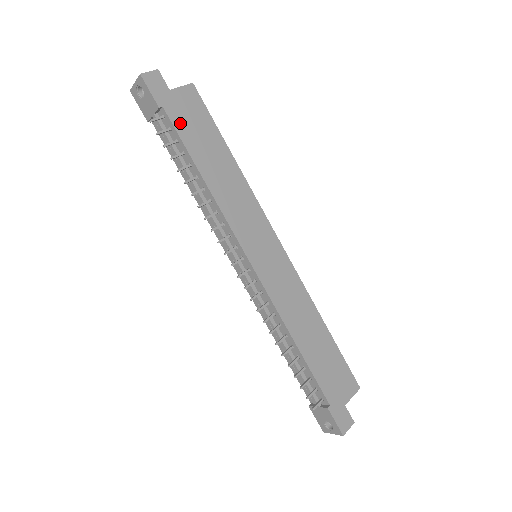
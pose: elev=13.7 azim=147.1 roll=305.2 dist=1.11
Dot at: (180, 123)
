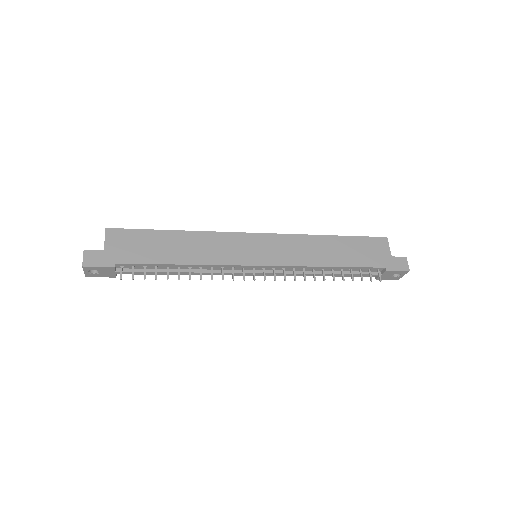
Dot at: (133, 257)
